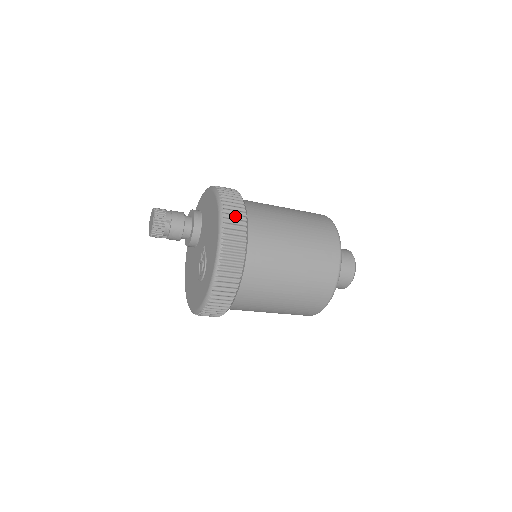
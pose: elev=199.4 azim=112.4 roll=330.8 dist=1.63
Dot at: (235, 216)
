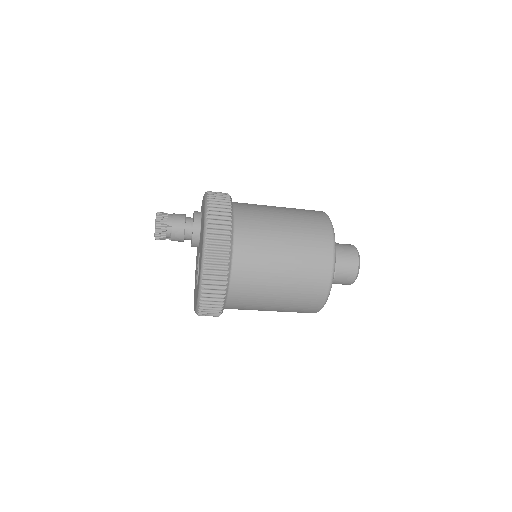
Dot at: (219, 231)
